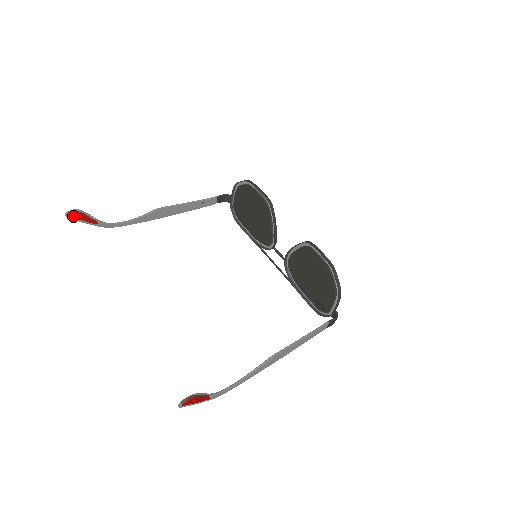
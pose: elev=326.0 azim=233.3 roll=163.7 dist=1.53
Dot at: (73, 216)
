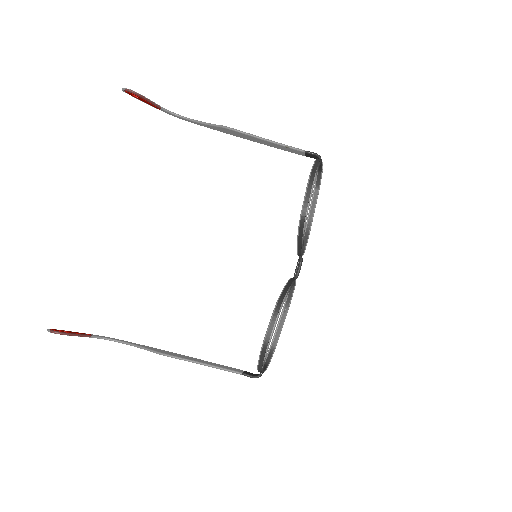
Dot at: (130, 94)
